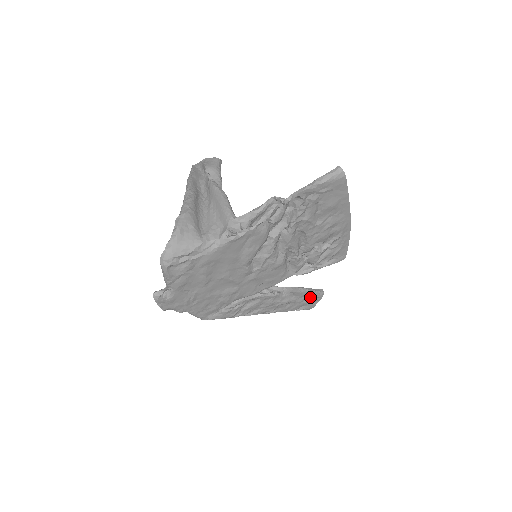
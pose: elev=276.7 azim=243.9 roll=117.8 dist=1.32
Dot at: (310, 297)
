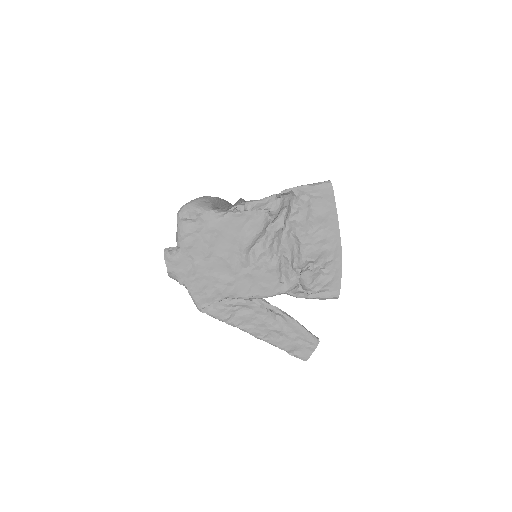
Dot at: (304, 338)
